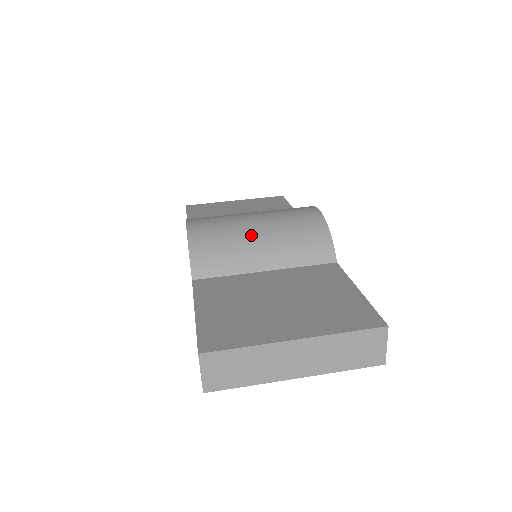
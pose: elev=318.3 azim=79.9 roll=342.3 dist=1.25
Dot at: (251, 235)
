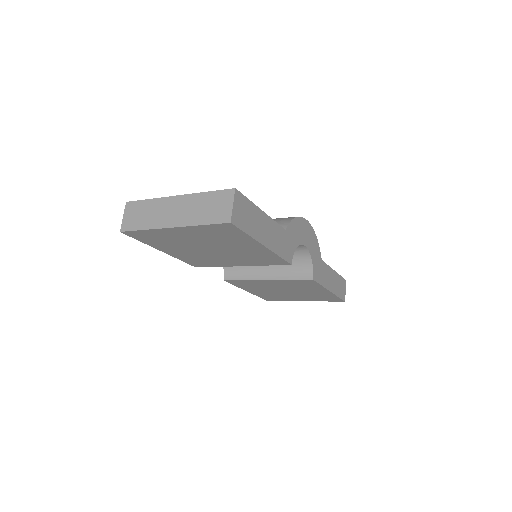
Dot at: occluded
